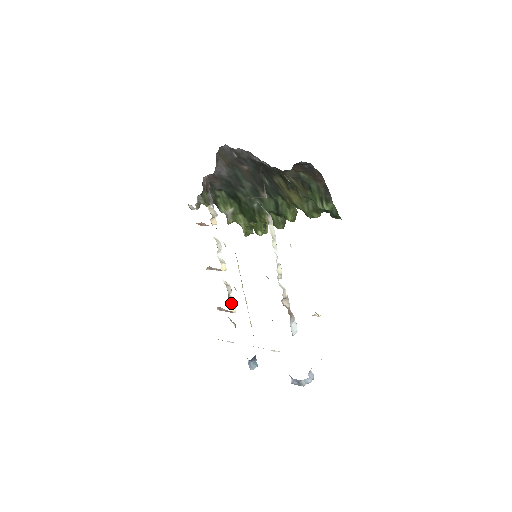
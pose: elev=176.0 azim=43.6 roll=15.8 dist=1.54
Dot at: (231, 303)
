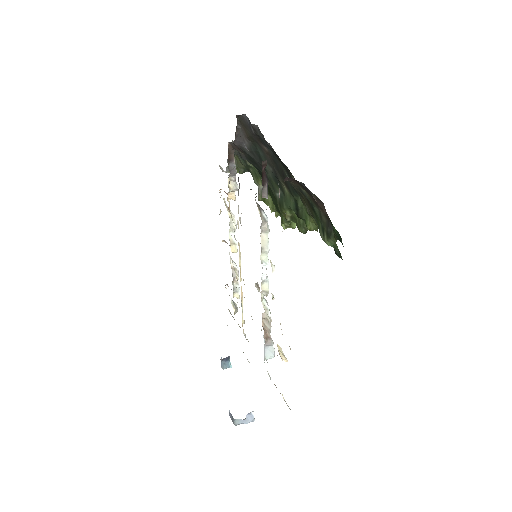
Dot at: (235, 288)
